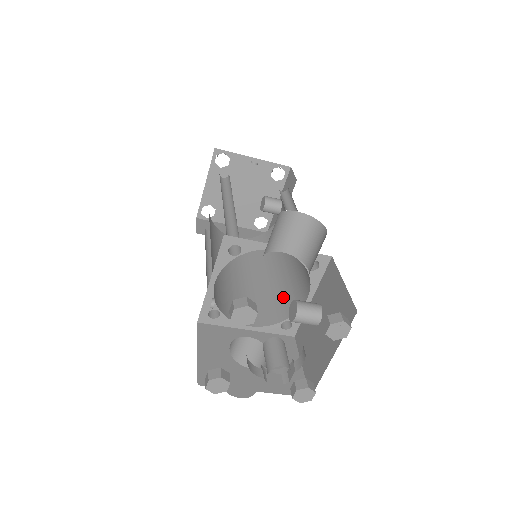
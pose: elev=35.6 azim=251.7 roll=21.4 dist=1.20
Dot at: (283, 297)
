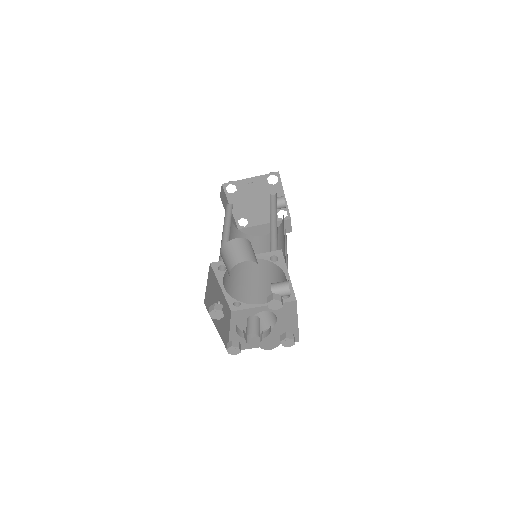
Dot at: (283, 276)
